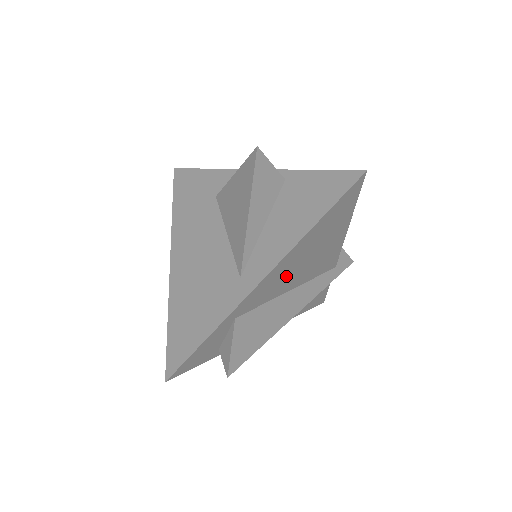
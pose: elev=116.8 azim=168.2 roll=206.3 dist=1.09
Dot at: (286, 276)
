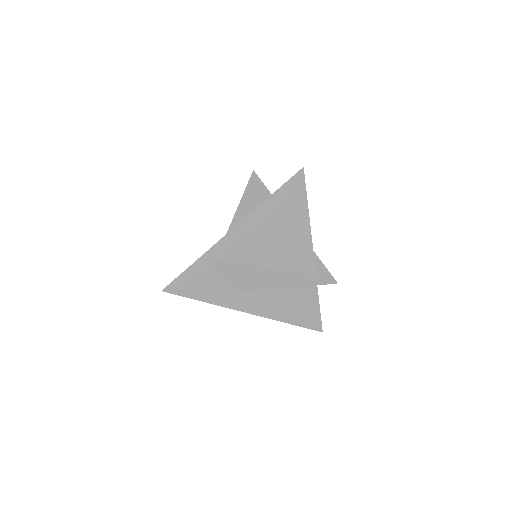
Dot at: (257, 242)
